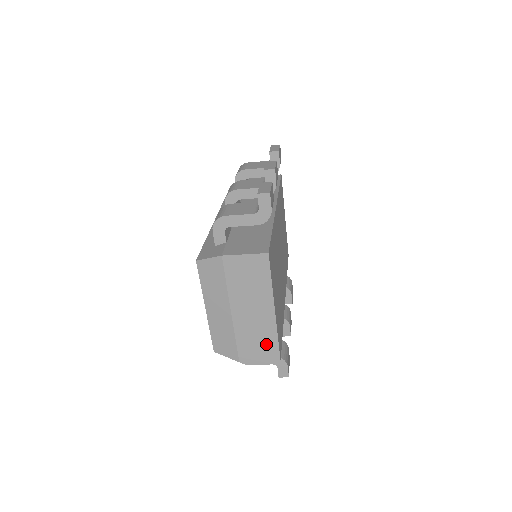
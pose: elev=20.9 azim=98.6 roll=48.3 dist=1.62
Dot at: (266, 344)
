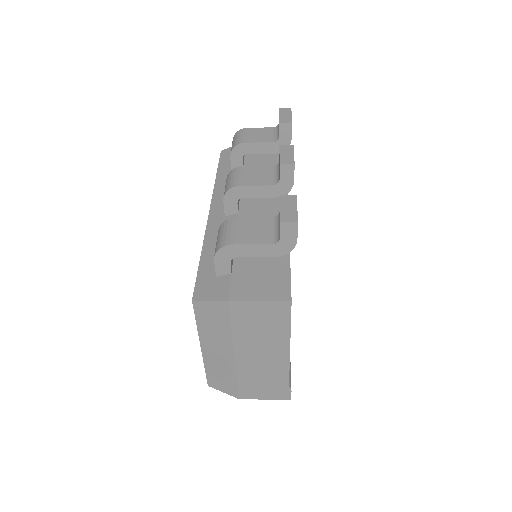
Dot at: (274, 385)
